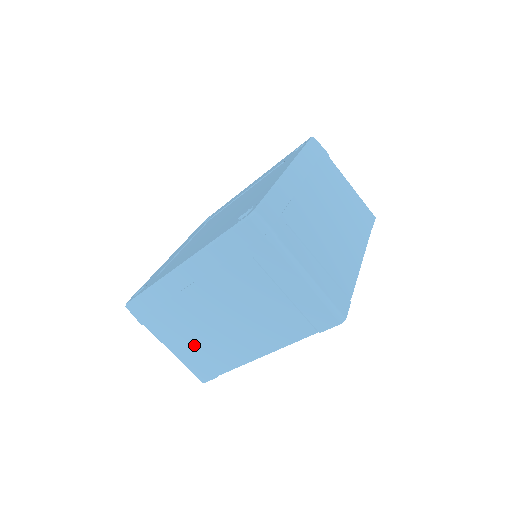
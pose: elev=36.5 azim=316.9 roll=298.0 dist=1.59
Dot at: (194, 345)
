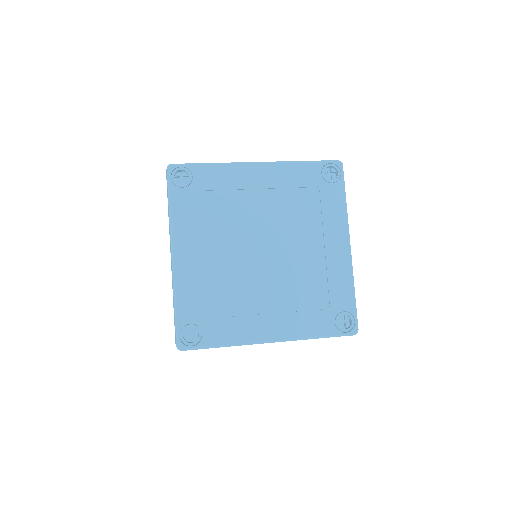
Dot at: occluded
